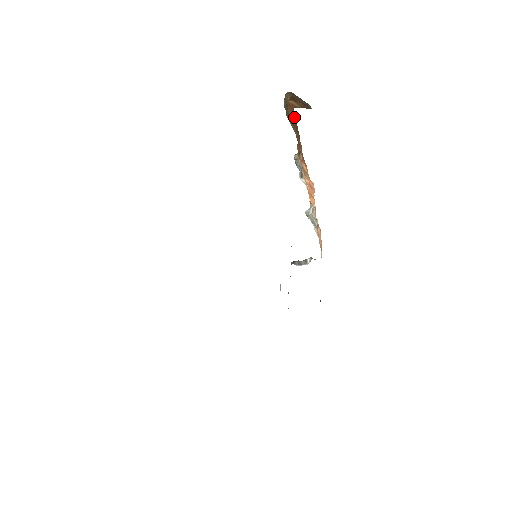
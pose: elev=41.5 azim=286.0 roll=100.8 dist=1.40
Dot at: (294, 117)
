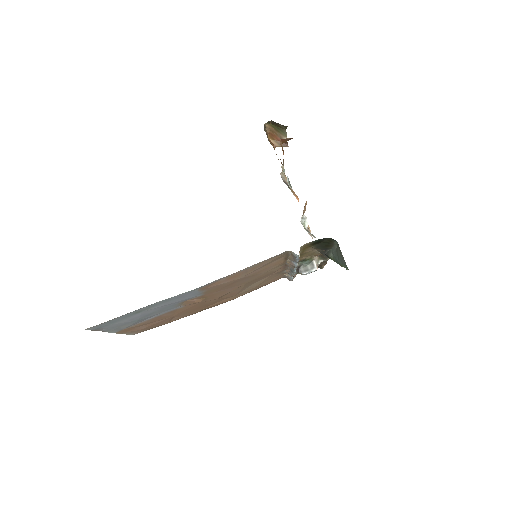
Dot at: occluded
